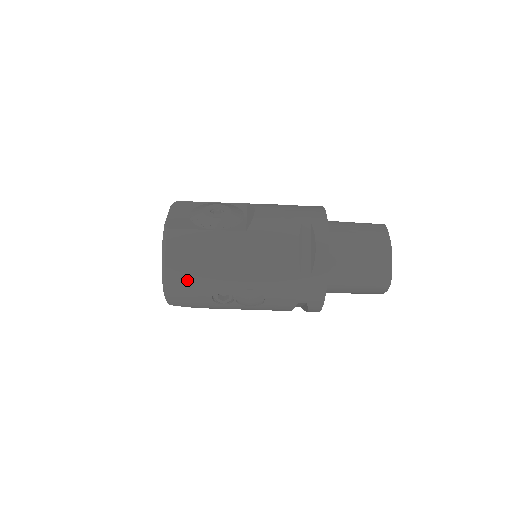
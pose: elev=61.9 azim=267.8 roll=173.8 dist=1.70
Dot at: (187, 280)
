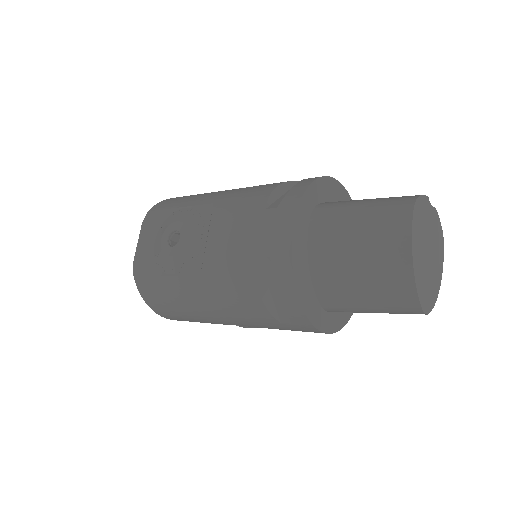
Dot at: (179, 318)
